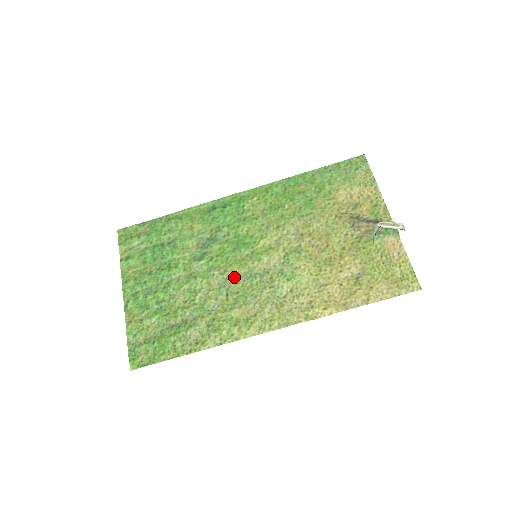
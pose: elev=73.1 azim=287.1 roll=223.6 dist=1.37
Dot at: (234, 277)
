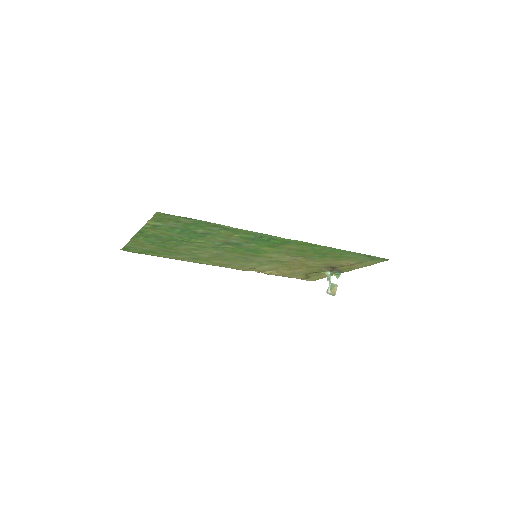
Dot at: (230, 255)
